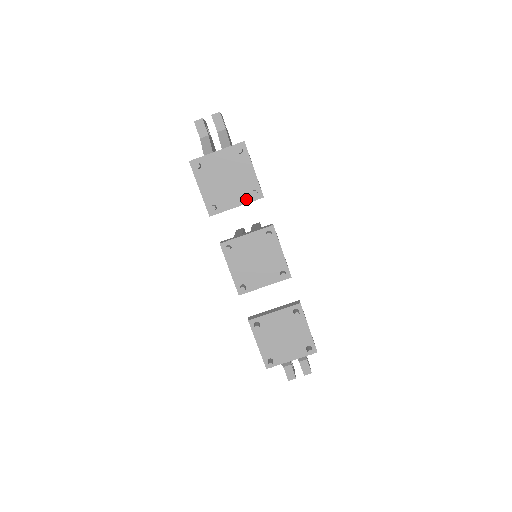
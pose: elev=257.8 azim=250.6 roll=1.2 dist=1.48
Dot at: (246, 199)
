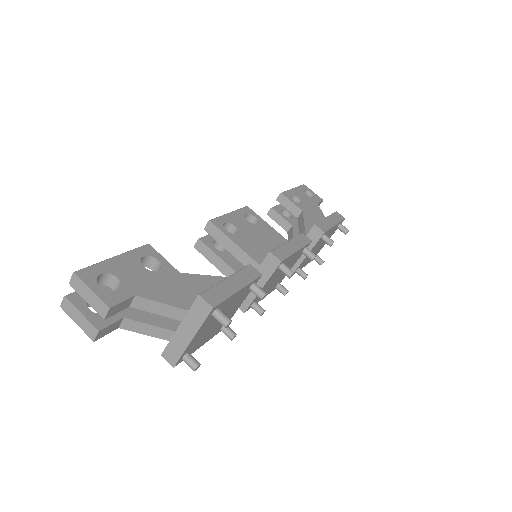
Dot at: (247, 294)
